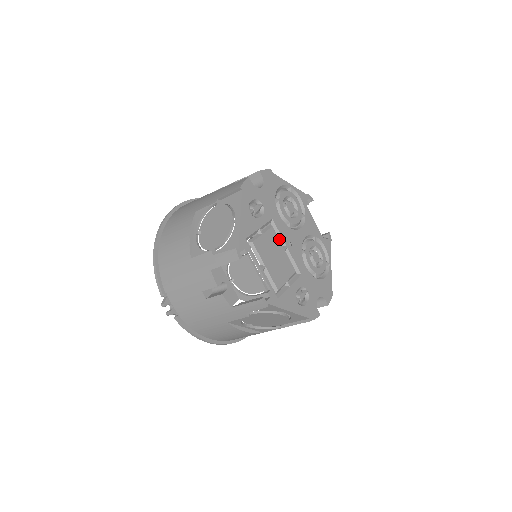
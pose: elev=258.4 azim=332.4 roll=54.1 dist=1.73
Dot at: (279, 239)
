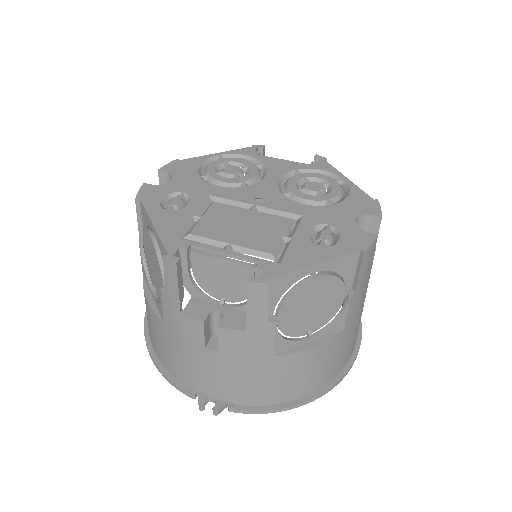
Dot at: (237, 207)
